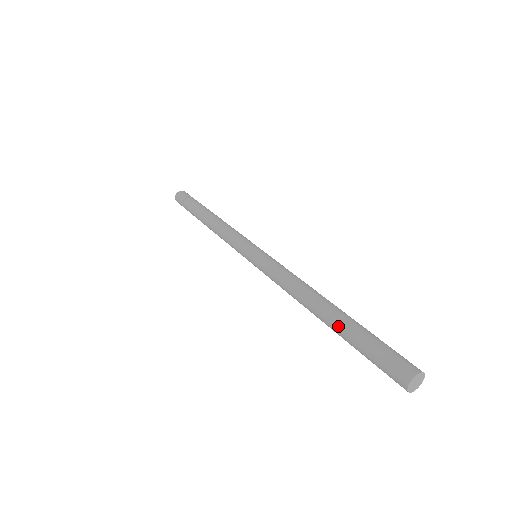
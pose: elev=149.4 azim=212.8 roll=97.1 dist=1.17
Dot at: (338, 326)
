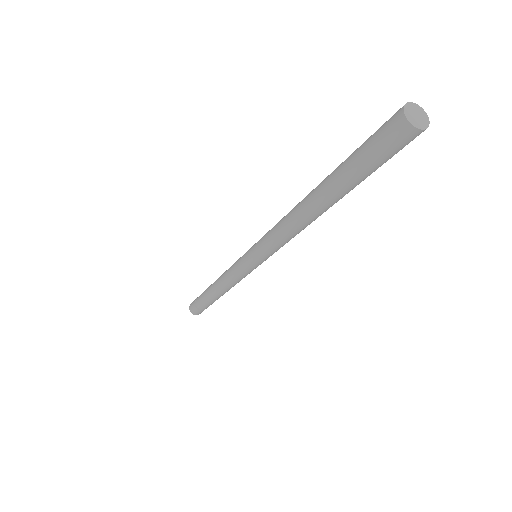
Dot at: (328, 176)
